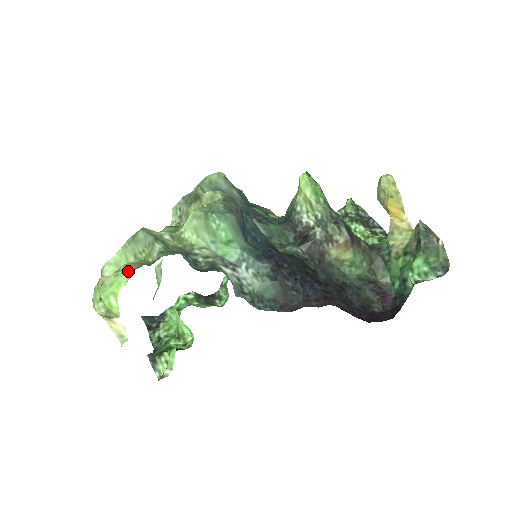
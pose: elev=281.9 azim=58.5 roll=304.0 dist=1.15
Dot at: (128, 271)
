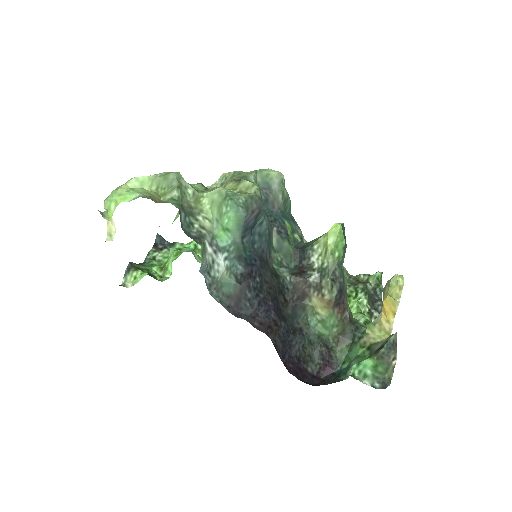
Dot at: (137, 194)
